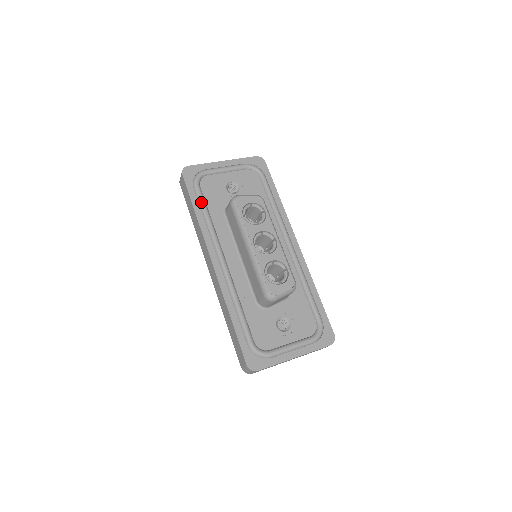
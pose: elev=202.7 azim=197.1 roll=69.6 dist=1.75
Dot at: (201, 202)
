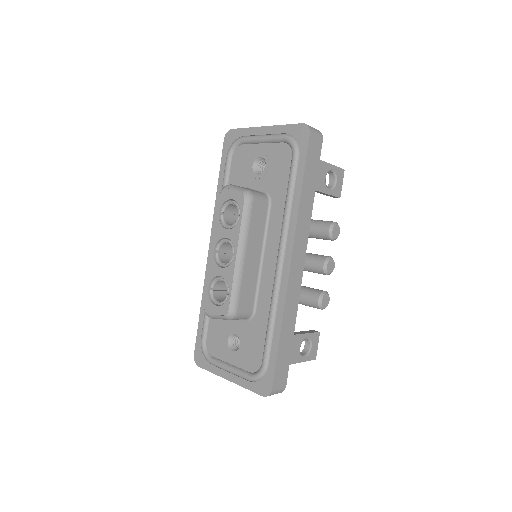
Dot at: (224, 177)
